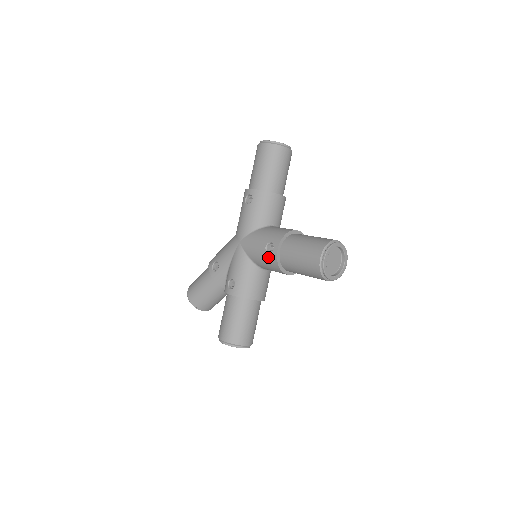
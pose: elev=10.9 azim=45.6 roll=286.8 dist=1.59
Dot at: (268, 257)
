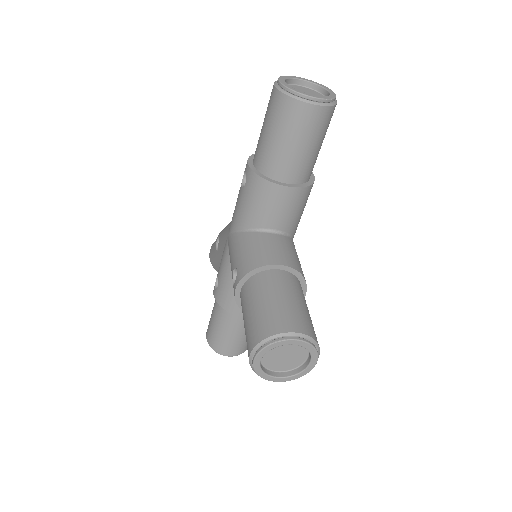
Dot at: (233, 287)
